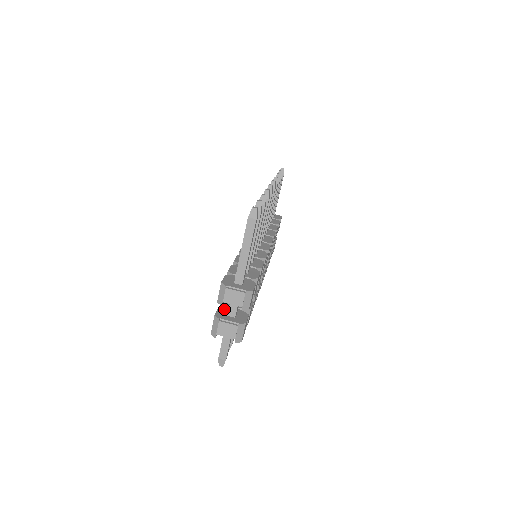
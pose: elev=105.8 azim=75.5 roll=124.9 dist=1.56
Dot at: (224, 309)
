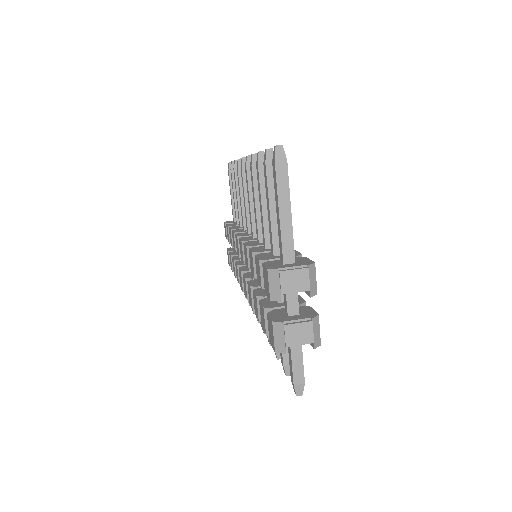
Dot at: (276, 312)
